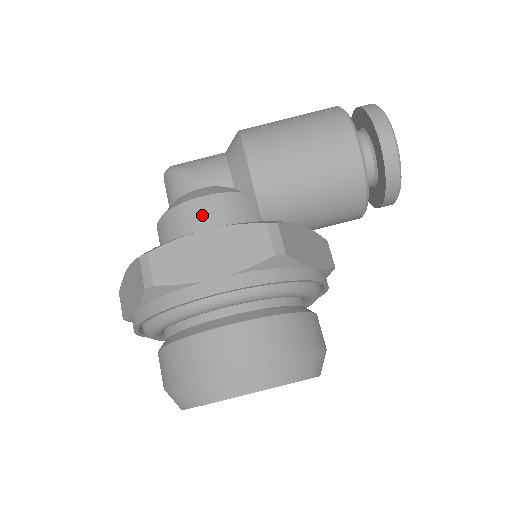
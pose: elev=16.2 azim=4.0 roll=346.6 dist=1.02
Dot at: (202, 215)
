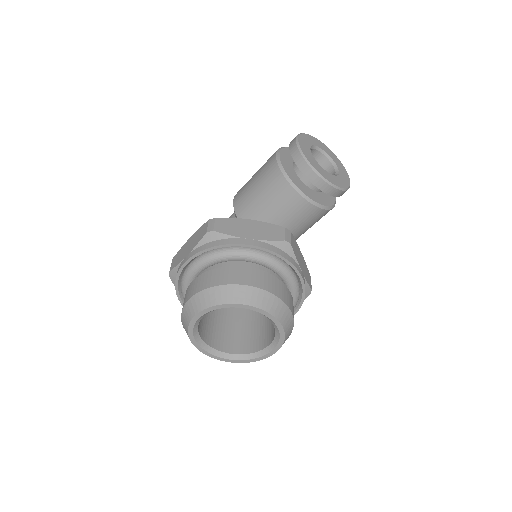
Dot at: occluded
